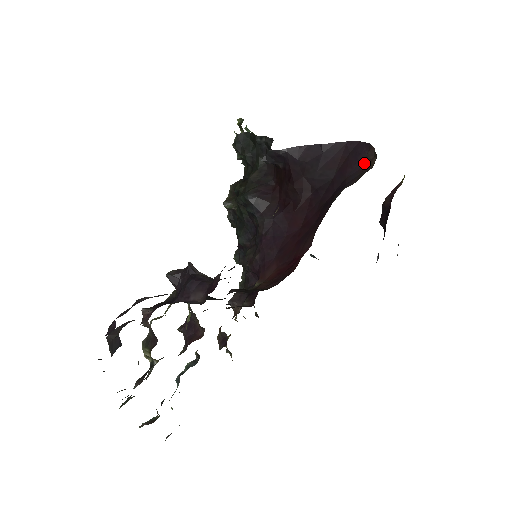
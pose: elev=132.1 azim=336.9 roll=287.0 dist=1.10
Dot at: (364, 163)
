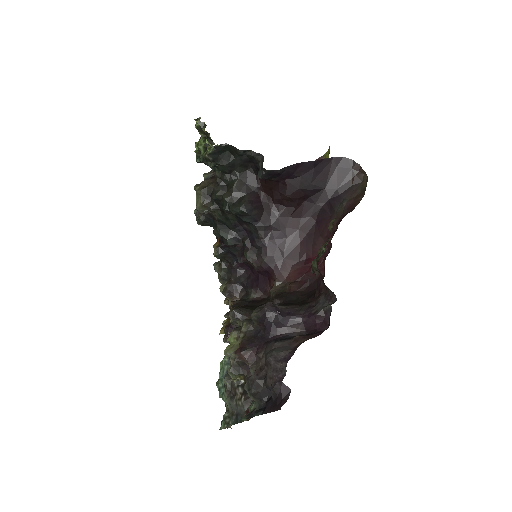
Dot at: (351, 176)
